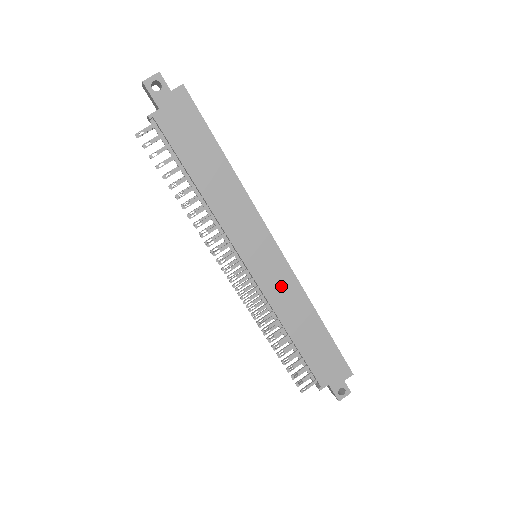
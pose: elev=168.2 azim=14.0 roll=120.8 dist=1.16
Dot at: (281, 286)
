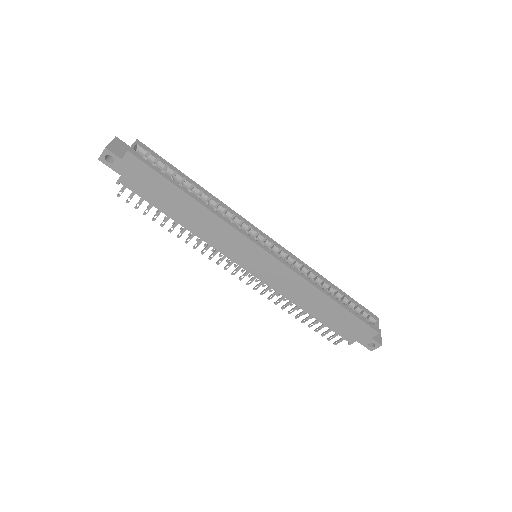
Dot at: (283, 279)
